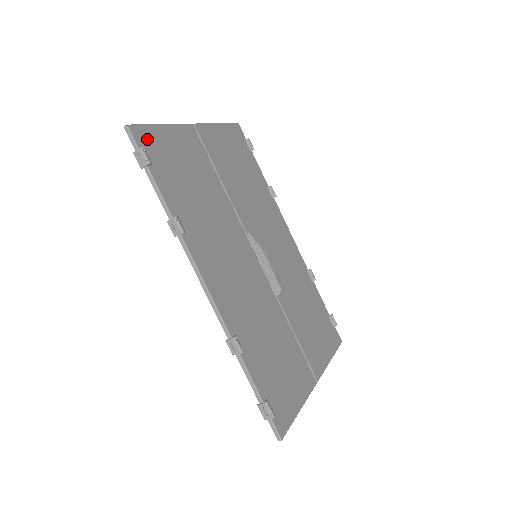
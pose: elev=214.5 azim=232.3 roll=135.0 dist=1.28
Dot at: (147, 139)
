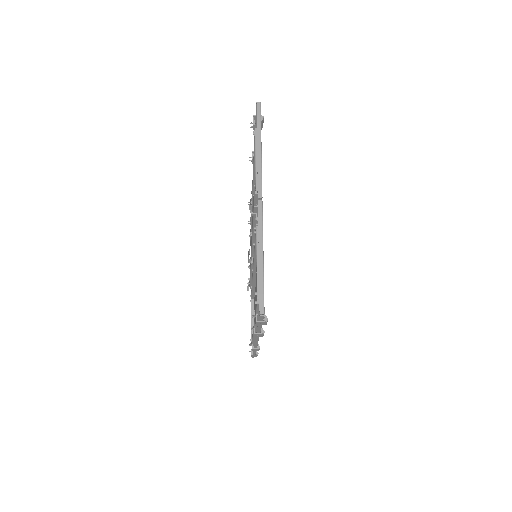
Dot at: occluded
